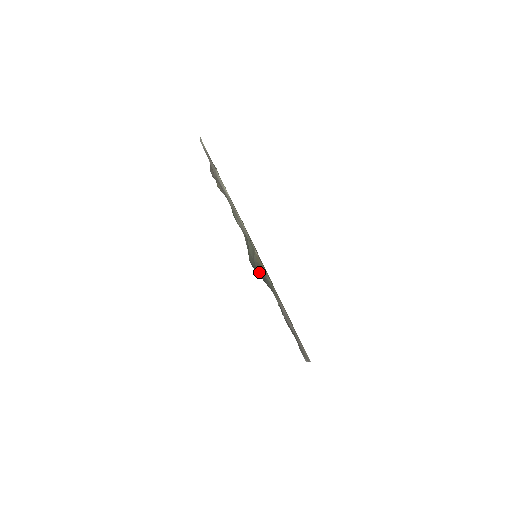
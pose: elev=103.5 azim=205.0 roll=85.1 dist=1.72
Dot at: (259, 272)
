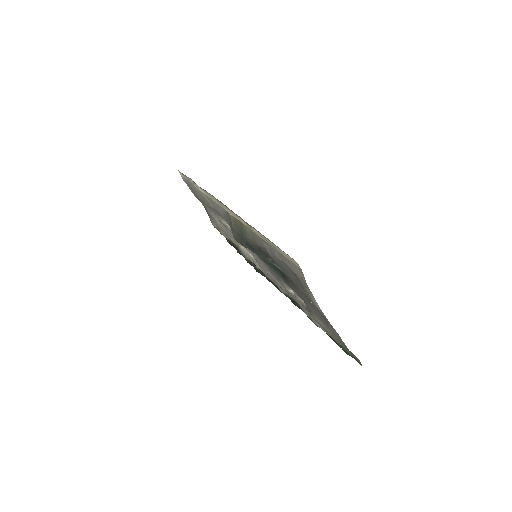
Dot at: (240, 235)
